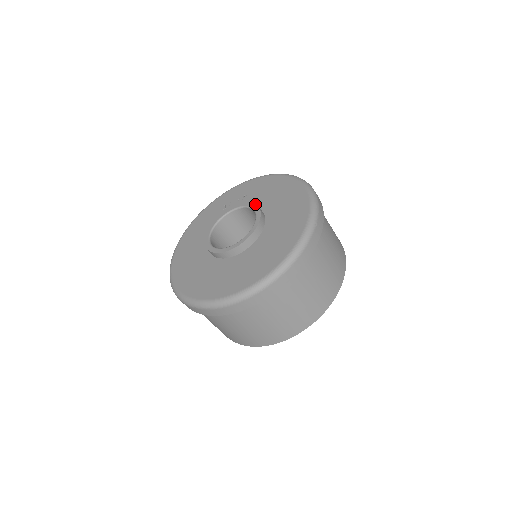
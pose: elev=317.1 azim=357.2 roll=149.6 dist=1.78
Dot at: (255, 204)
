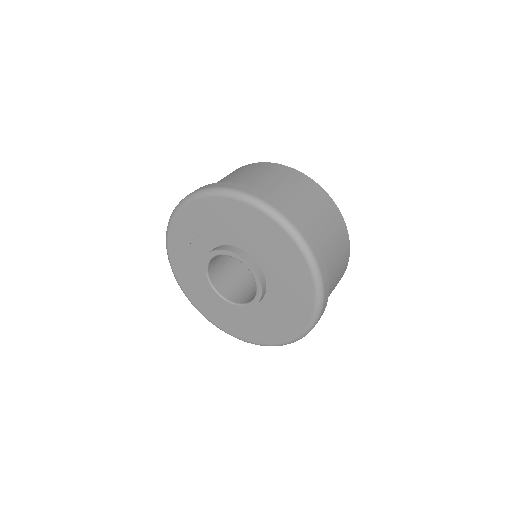
Dot at: (232, 253)
